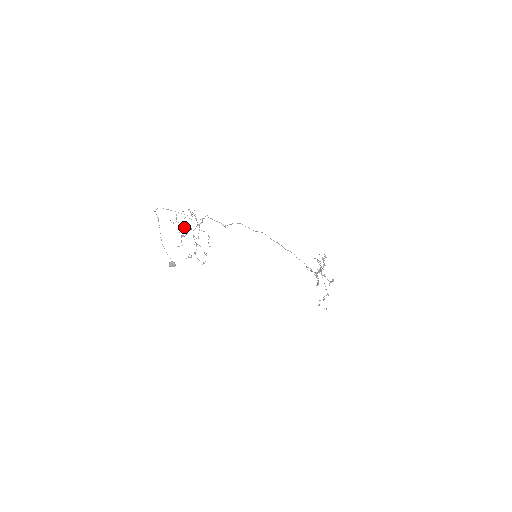
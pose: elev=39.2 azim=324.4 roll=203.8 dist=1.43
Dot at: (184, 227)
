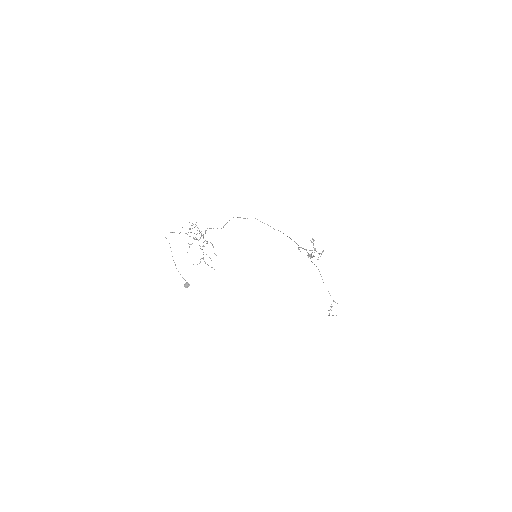
Dot at: (190, 236)
